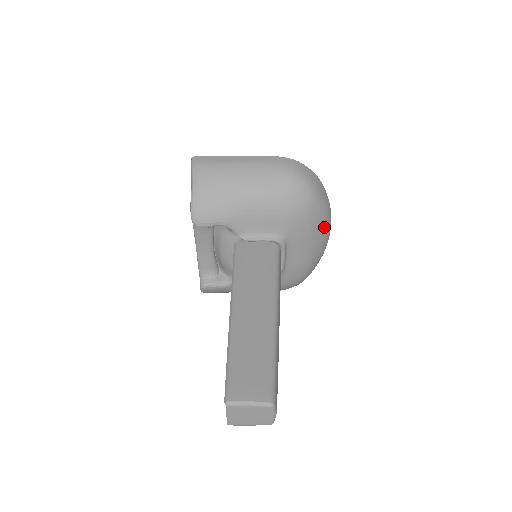
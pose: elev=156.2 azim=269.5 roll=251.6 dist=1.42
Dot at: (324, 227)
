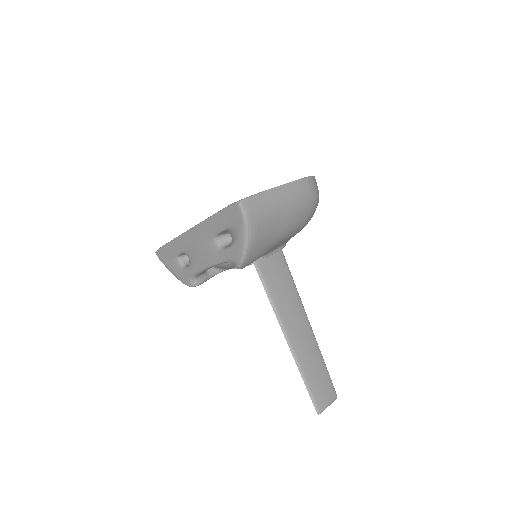
Dot at: occluded
